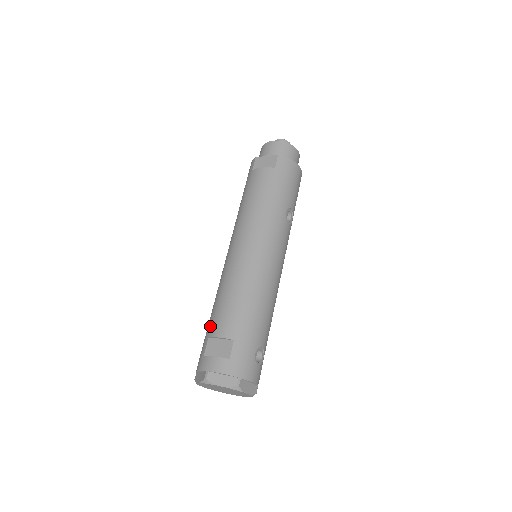
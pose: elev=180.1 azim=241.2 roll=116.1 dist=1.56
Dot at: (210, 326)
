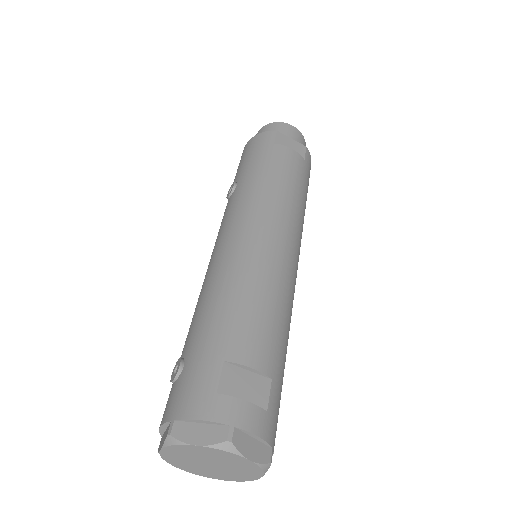
Dot at: (224, 341)
